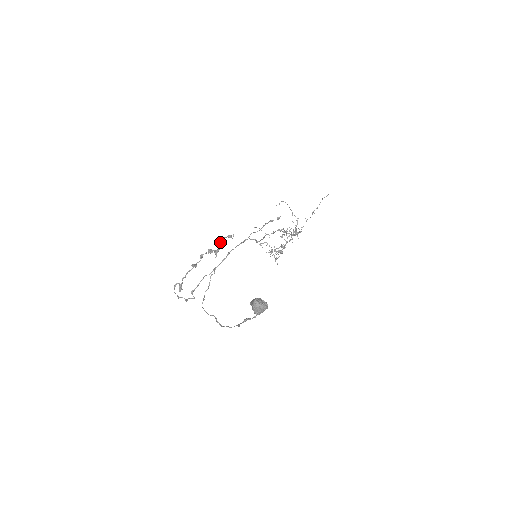
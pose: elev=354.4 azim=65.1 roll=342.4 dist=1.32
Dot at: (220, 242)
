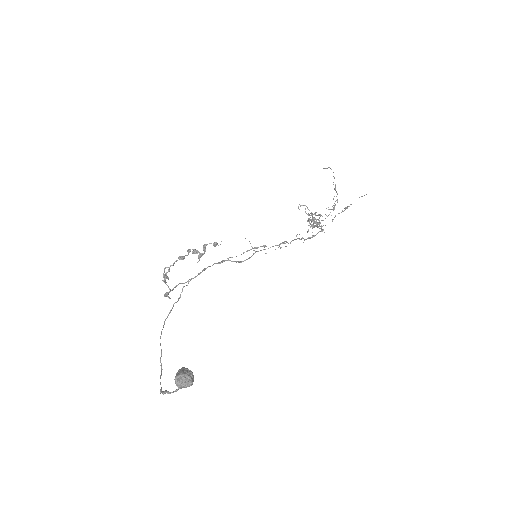
Dot at: (203, 248)
